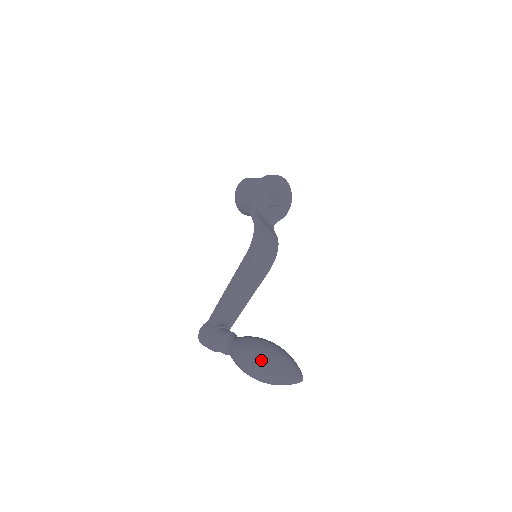
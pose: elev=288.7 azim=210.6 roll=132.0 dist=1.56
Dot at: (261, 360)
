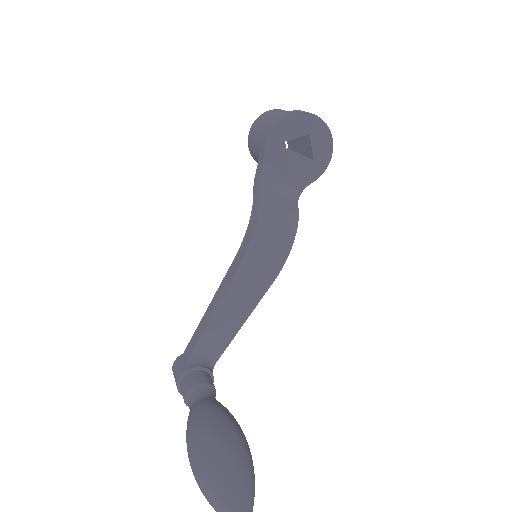
Dot at: (198, 472)
